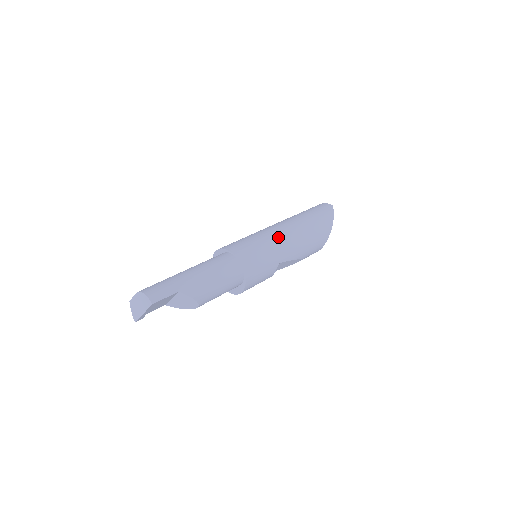
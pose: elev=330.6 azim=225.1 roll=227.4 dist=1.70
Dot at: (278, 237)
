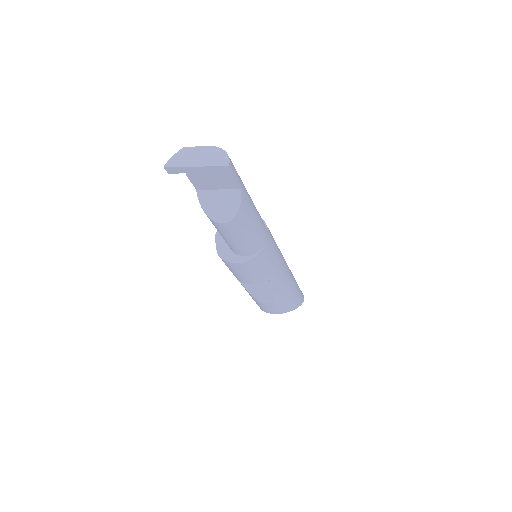
Dot at: (285, 262)
